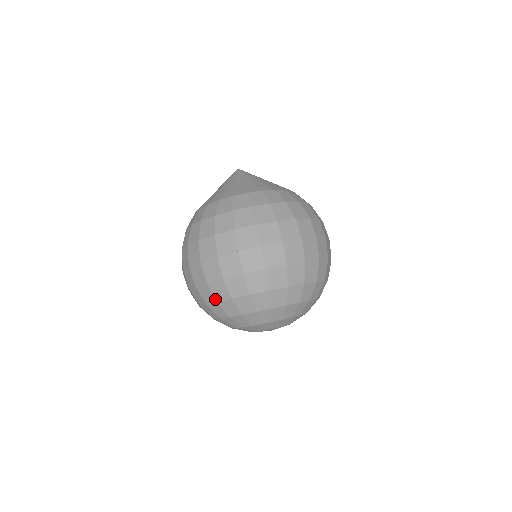
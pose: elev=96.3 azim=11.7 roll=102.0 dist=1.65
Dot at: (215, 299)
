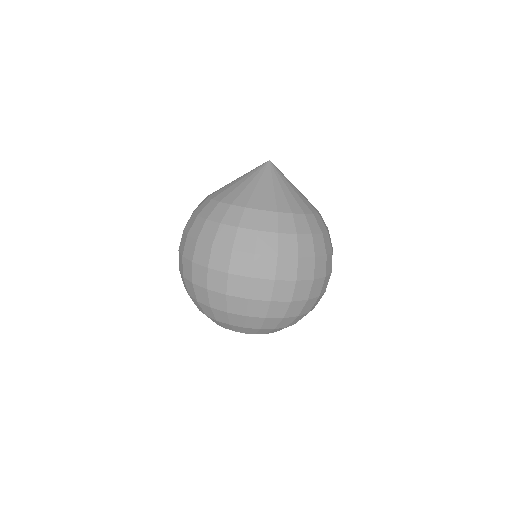
Dot at: (266, 316)
